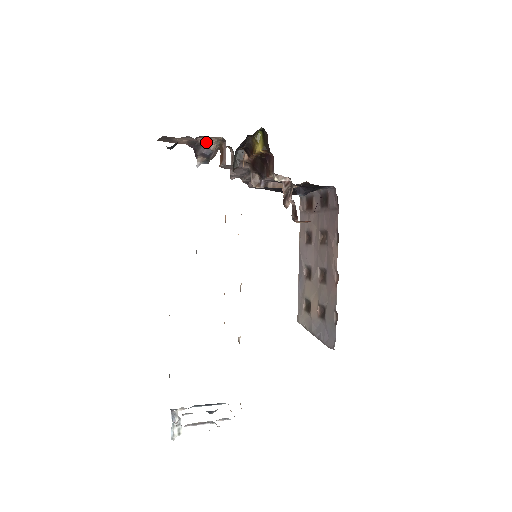
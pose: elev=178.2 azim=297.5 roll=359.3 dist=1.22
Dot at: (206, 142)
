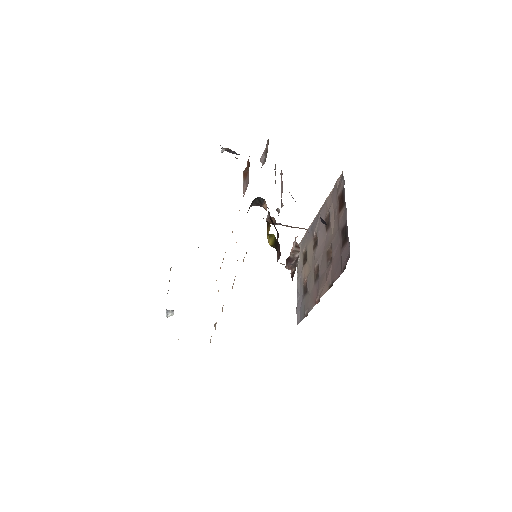
Dot at: occluded
